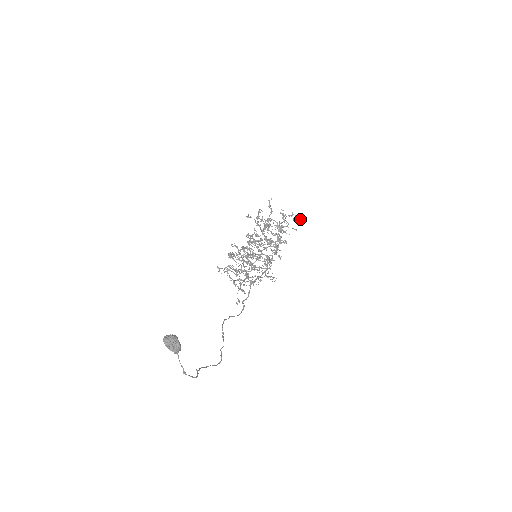
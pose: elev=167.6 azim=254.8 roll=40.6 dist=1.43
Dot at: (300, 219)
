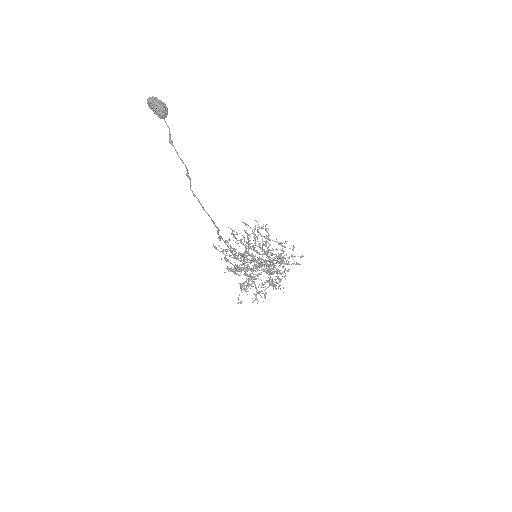
Dot at: occluded
